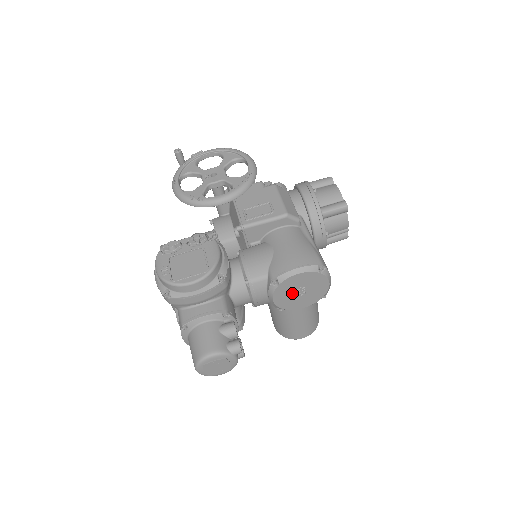
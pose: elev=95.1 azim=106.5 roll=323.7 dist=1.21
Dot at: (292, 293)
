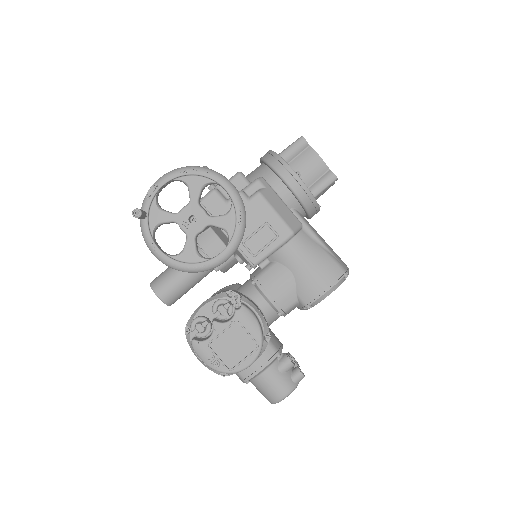
Dot at: occluded
